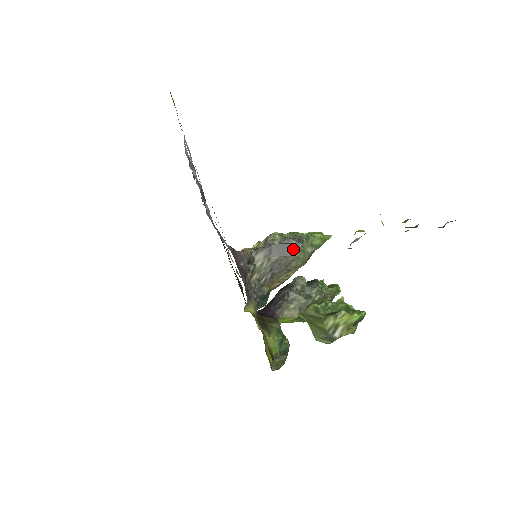
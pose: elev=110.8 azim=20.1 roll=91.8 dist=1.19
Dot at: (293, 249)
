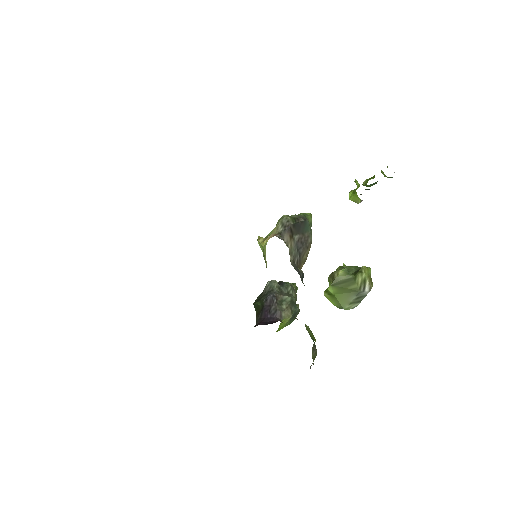
Dot at: (305, 226)
